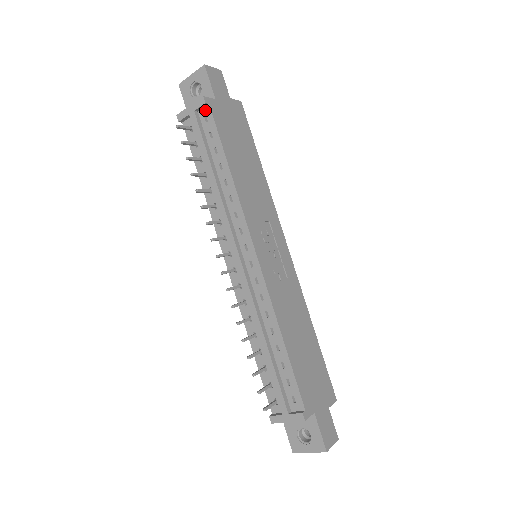
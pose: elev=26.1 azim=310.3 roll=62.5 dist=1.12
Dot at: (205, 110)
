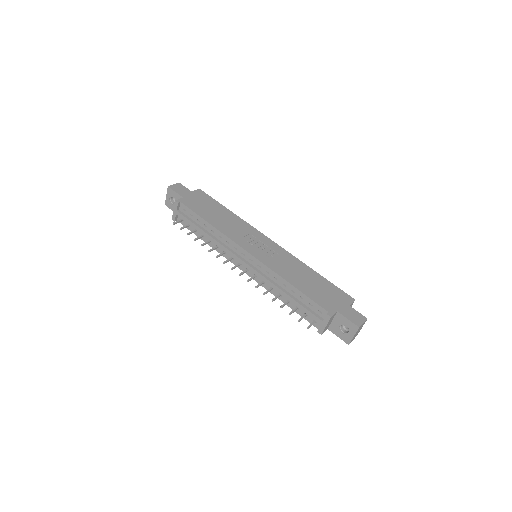
Dot at: (181, 206)
